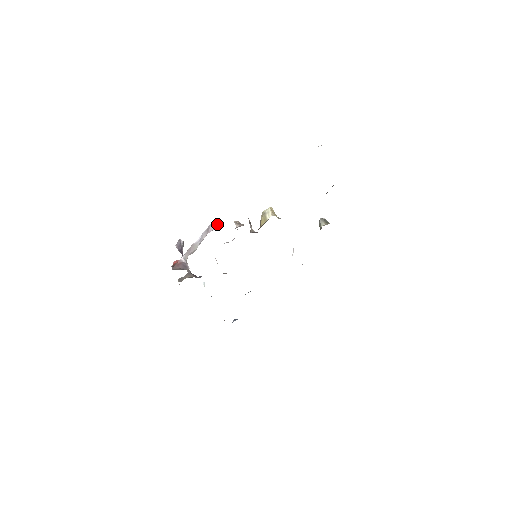
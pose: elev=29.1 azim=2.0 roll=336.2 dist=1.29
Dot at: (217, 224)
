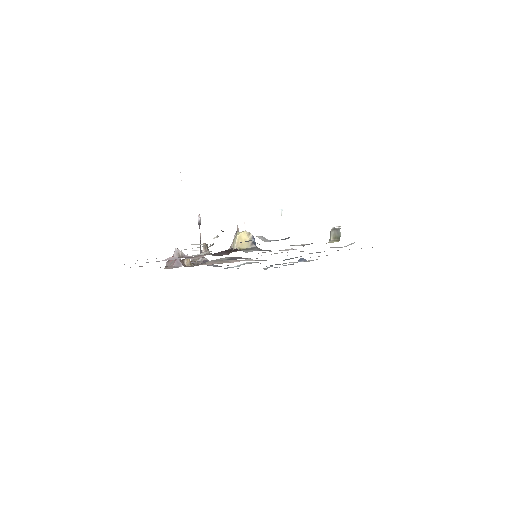
Dot at: (178, 251)
